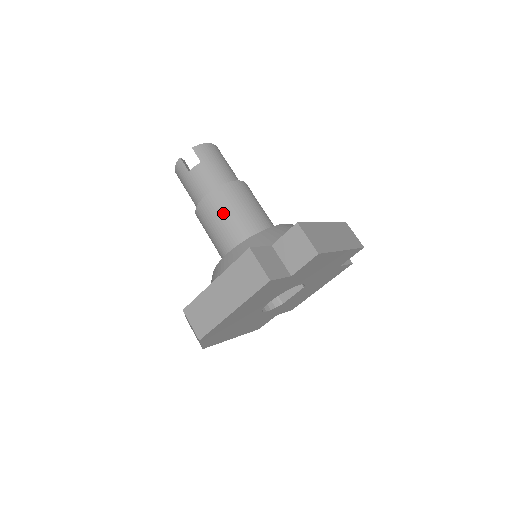
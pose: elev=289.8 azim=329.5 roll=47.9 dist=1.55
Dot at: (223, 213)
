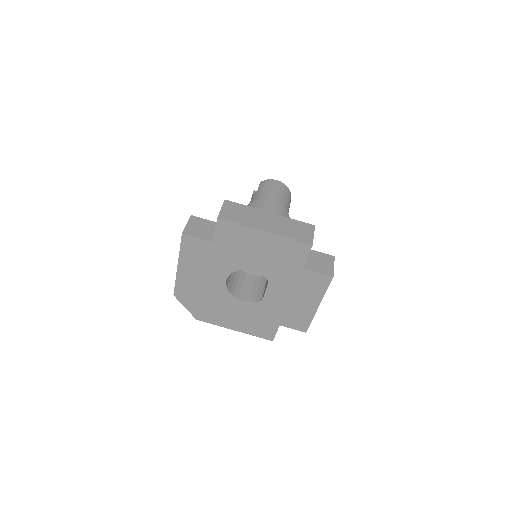
Dot at: occluded
